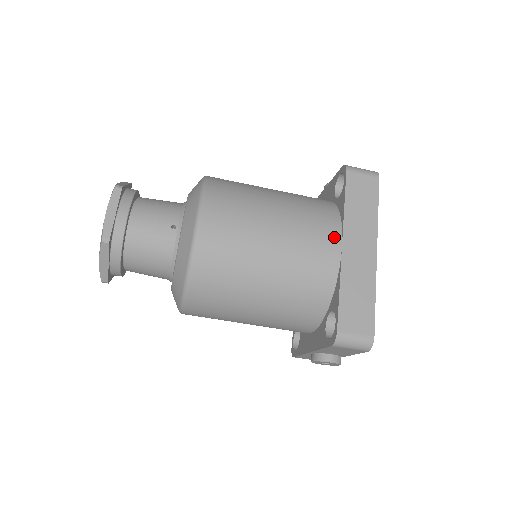
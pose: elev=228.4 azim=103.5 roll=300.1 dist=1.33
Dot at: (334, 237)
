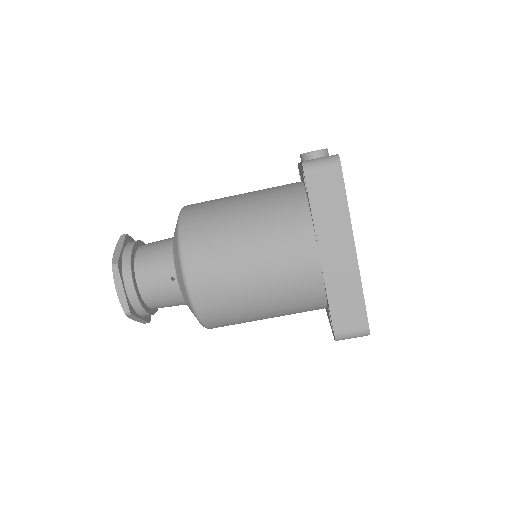
Dot at: (310, 251)
